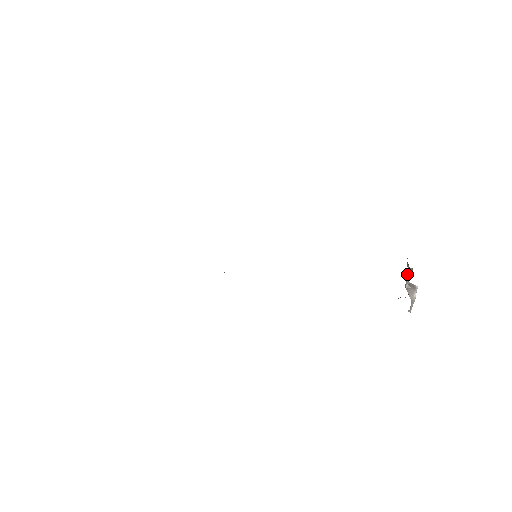
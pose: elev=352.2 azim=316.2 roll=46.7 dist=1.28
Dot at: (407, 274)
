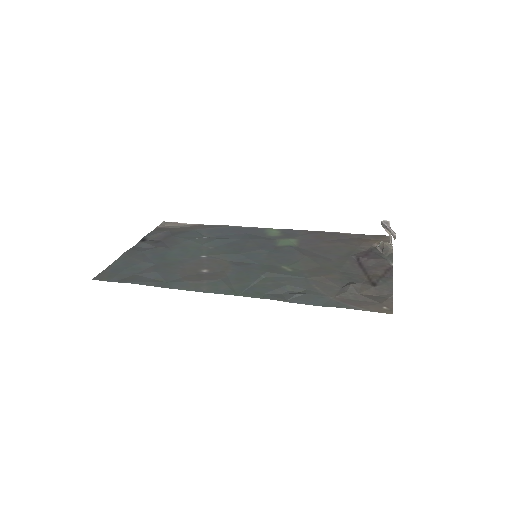
Dot at: (387, 229)
